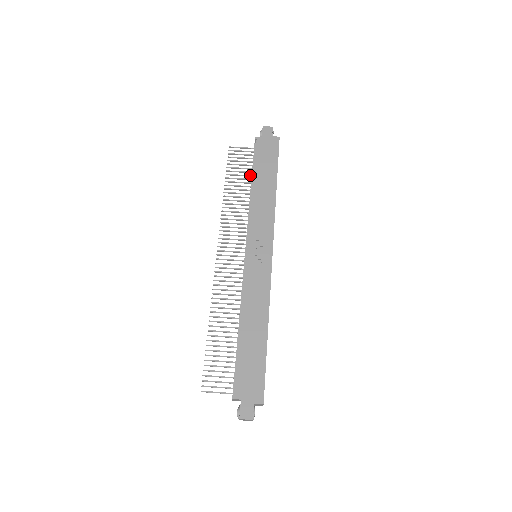
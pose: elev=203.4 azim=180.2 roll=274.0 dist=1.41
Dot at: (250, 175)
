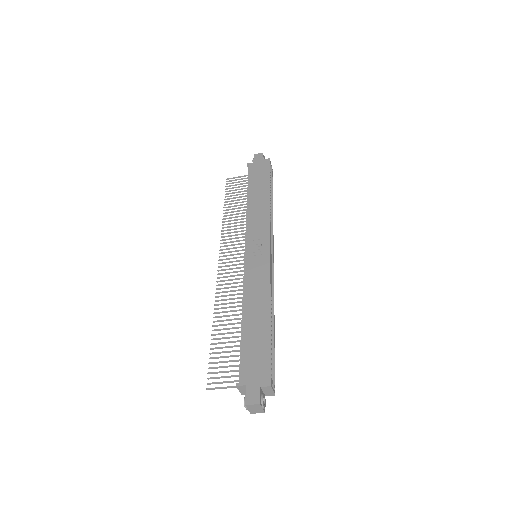
Dot at: occluded
